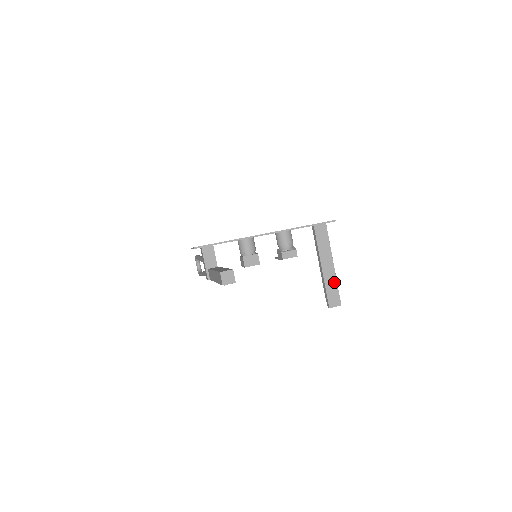
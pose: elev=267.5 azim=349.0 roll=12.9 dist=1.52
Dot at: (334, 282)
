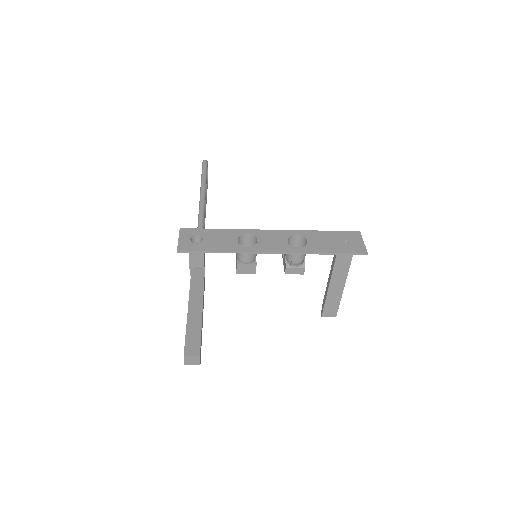
Dot at: (338, 298)
